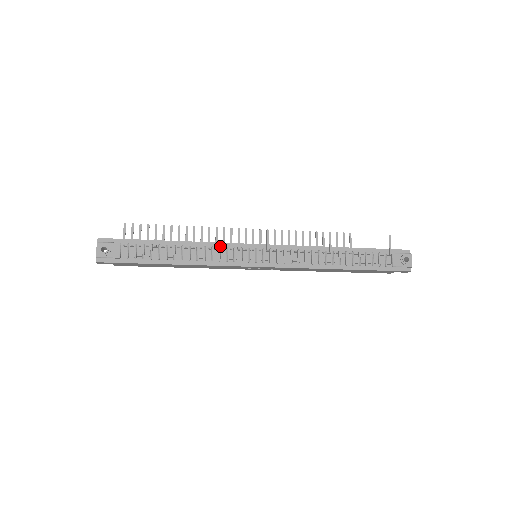
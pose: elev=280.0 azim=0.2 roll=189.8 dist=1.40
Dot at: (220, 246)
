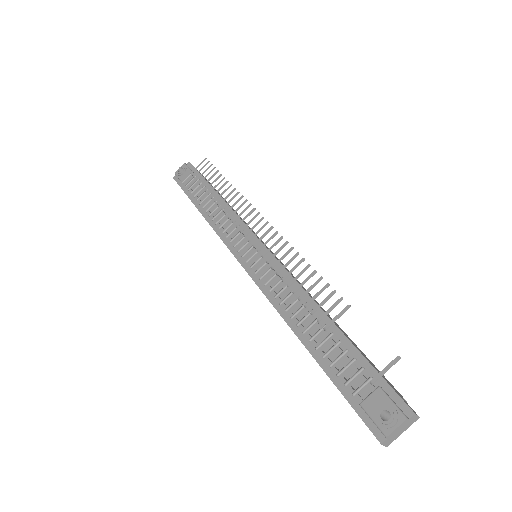
Dot at: (237, 220)
